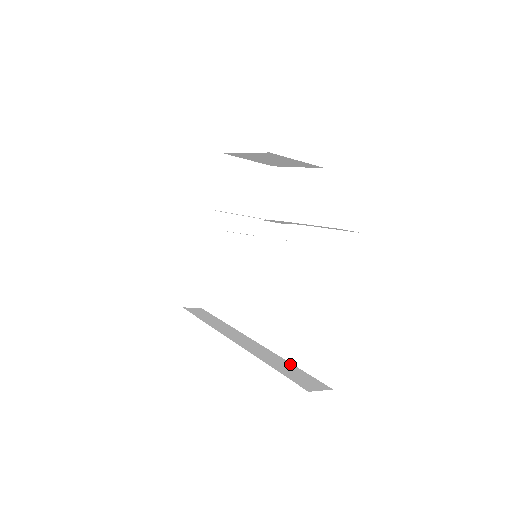
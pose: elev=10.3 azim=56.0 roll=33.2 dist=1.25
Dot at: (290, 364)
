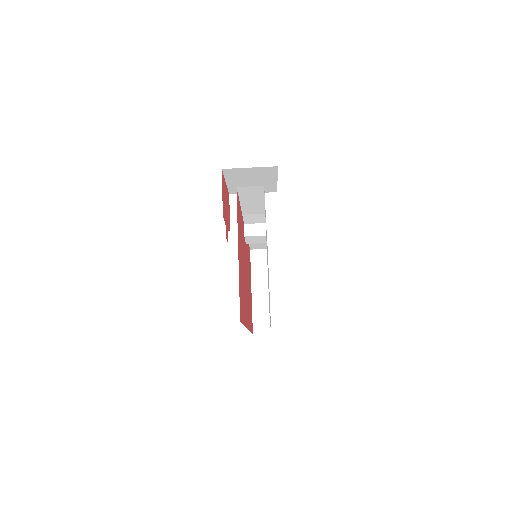
Dot at: occluded
